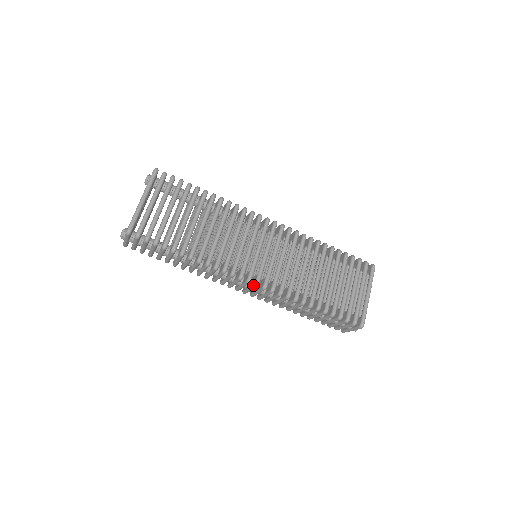
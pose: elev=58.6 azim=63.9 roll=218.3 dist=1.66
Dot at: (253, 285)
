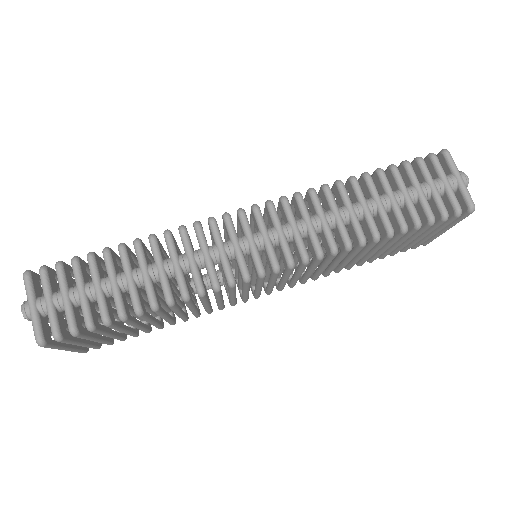
Dot at: (253, 213)
